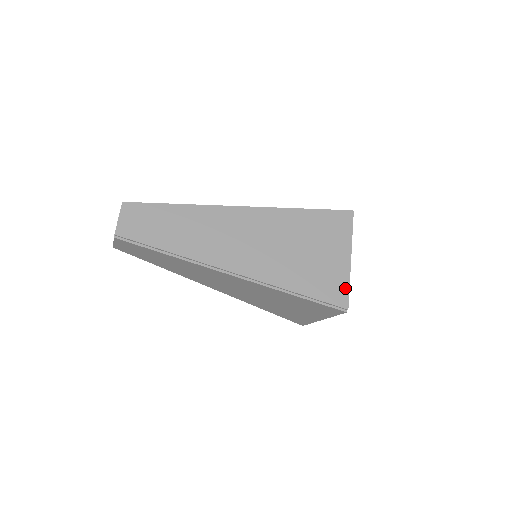
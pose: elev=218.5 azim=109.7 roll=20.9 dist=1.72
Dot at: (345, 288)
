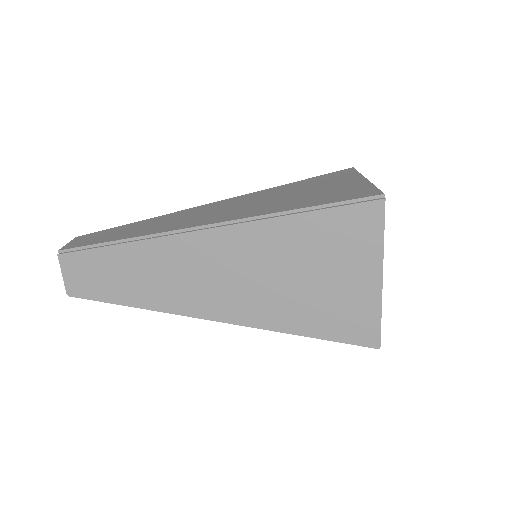
Dot at: (374, 321)
